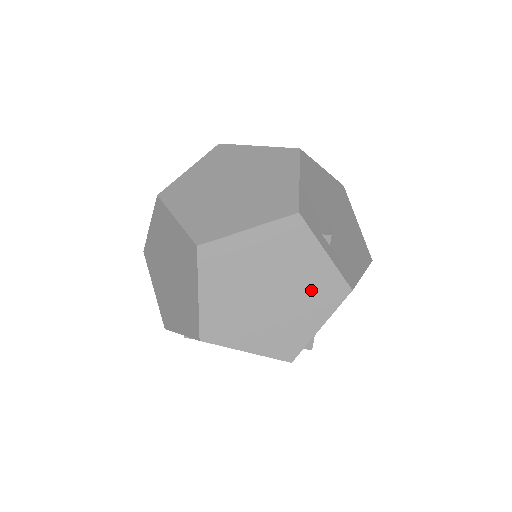
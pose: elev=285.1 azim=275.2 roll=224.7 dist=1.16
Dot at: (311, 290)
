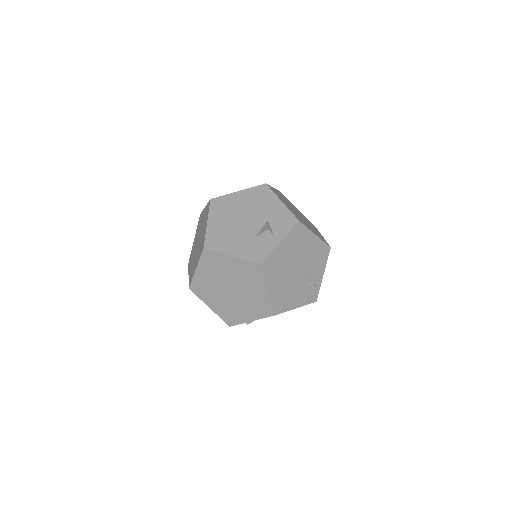
Dot at: occluded
